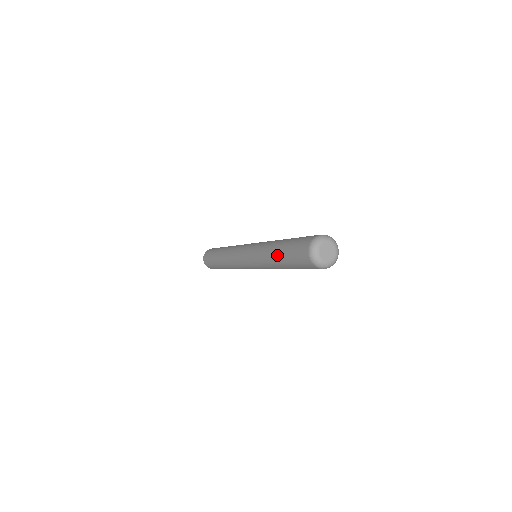
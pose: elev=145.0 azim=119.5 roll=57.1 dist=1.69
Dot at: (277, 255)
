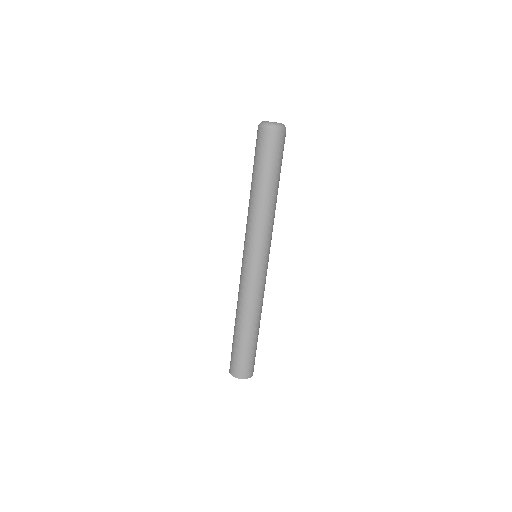
Dot at: (262, 185)
